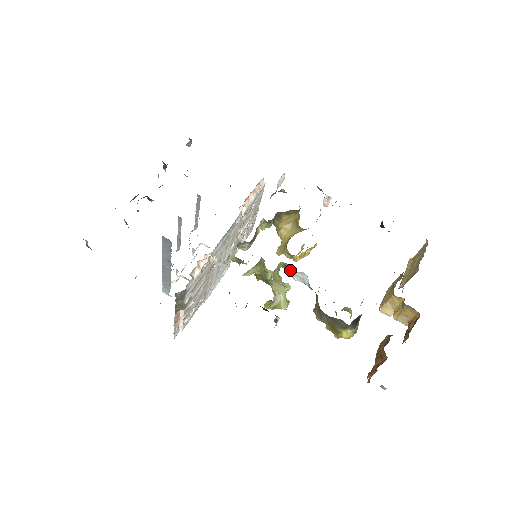
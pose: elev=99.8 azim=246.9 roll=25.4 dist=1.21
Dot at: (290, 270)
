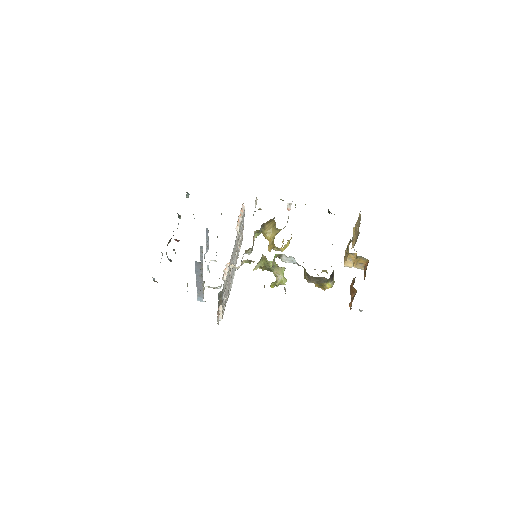
Dot at: (282, 258)
